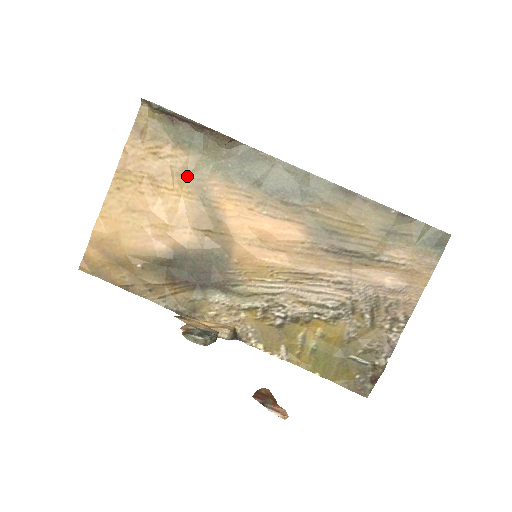
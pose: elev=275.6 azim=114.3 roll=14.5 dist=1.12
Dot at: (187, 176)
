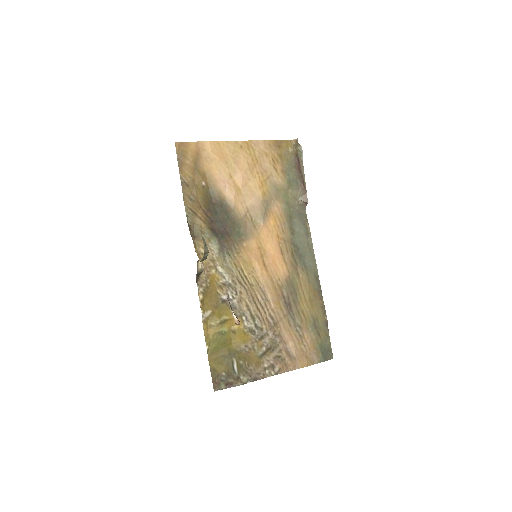
Dot at: (273, 187)
